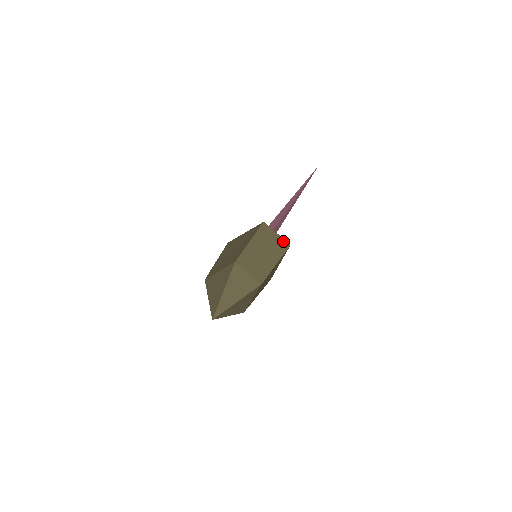
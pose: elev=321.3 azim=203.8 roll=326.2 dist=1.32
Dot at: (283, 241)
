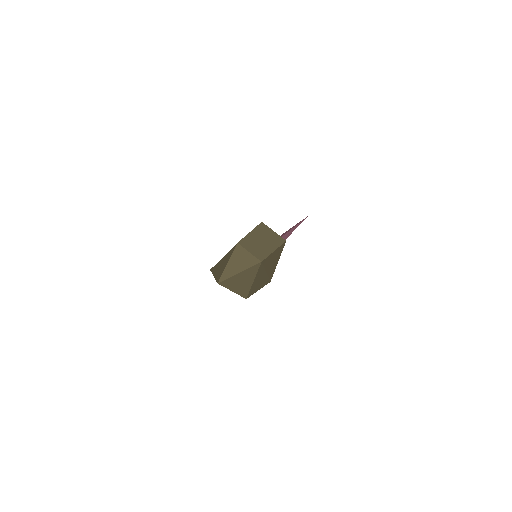
Dot at: (279, 237)
